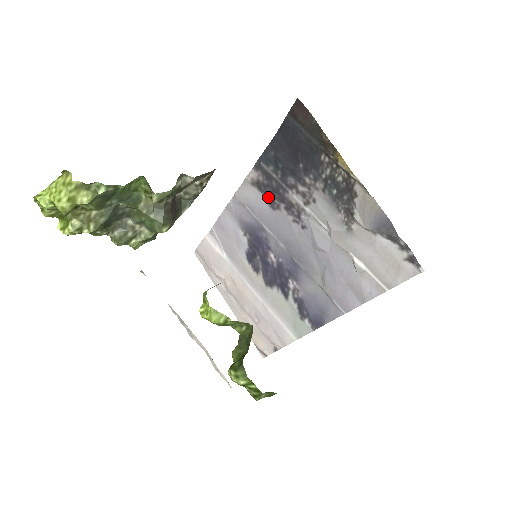
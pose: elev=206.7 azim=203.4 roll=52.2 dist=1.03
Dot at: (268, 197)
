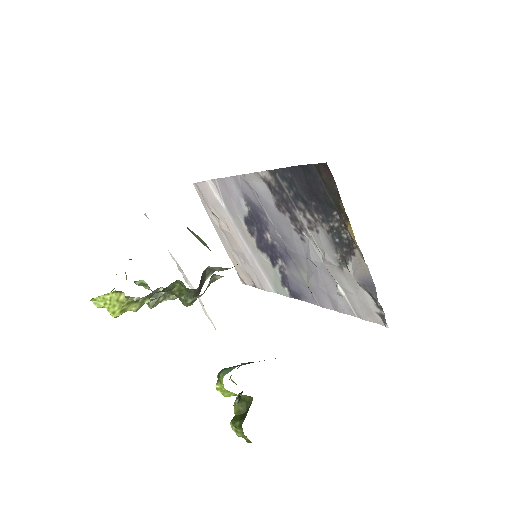
Dot at: (276, 200)
